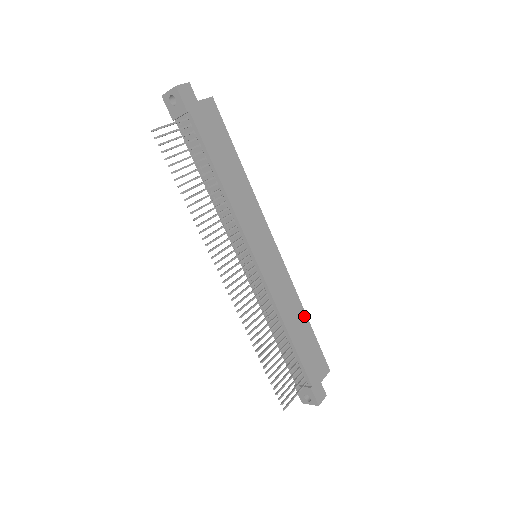
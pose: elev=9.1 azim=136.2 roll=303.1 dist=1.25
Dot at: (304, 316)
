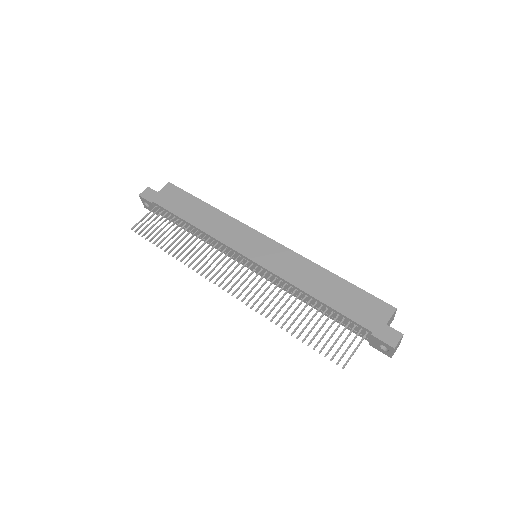
Dot at: (329, 275)
